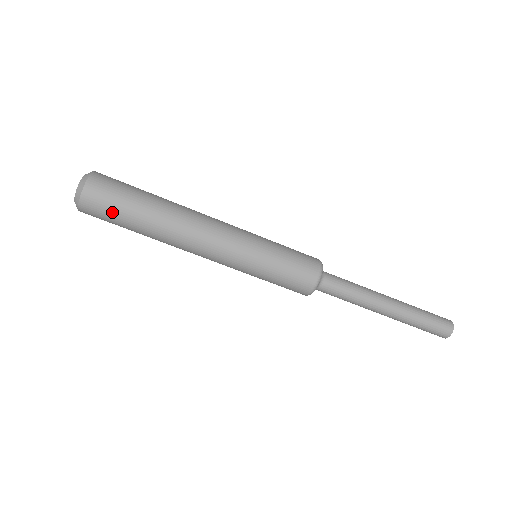
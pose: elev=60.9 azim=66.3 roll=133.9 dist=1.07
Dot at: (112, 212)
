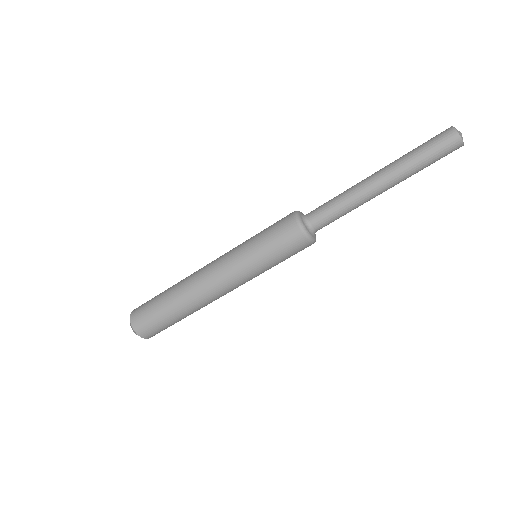
Dot at: (156, 323)
